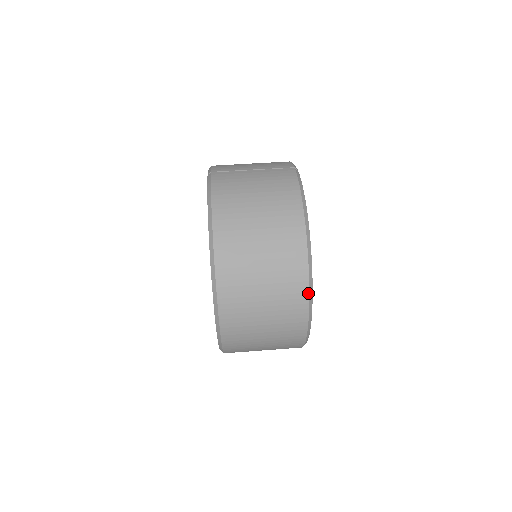
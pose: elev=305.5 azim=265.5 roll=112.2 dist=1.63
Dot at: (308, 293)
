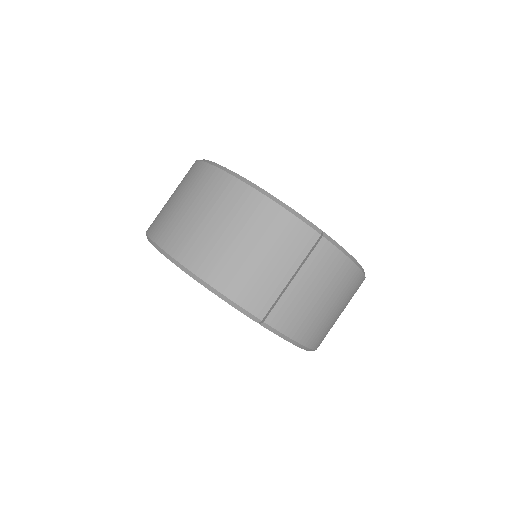
Dot at: occluded
